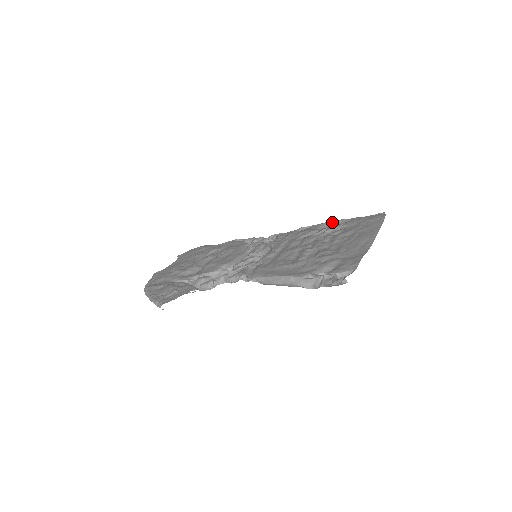
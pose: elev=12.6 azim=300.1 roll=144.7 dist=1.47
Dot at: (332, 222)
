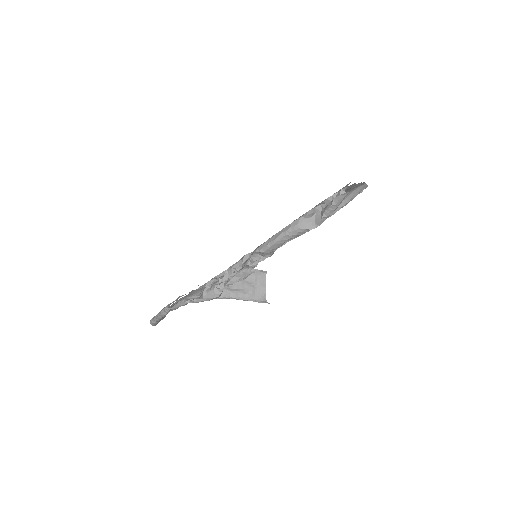
Dot at: occluded
